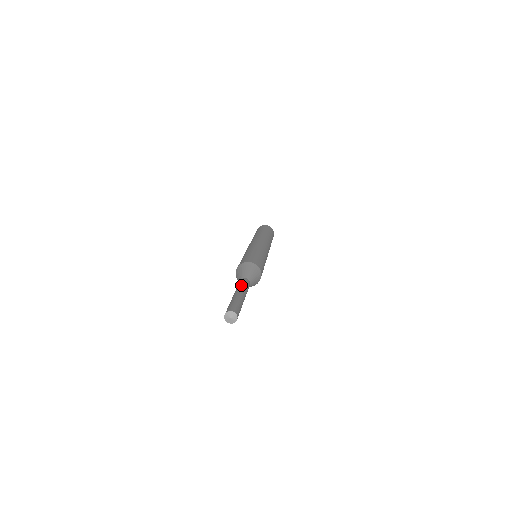
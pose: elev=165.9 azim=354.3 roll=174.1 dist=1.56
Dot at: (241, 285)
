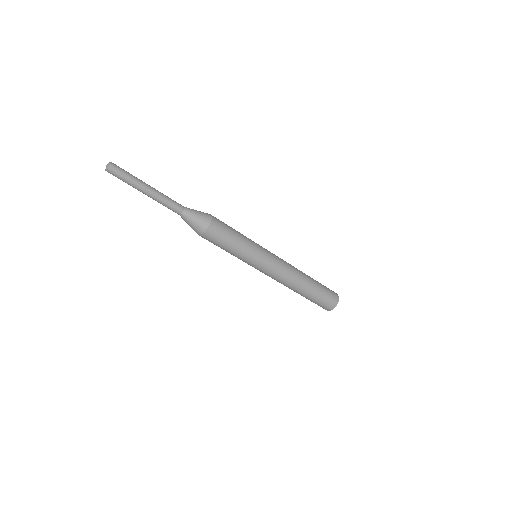
Dot at: occluded
